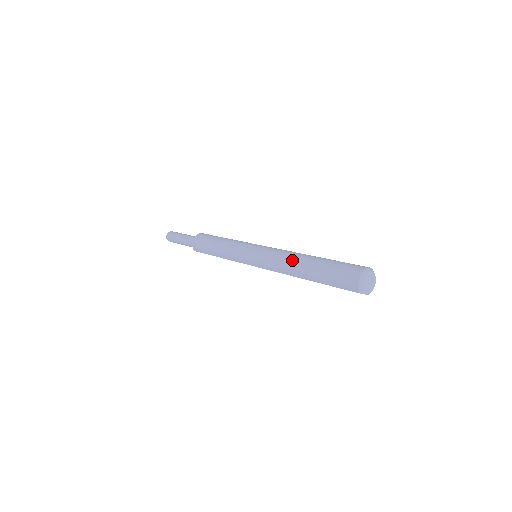
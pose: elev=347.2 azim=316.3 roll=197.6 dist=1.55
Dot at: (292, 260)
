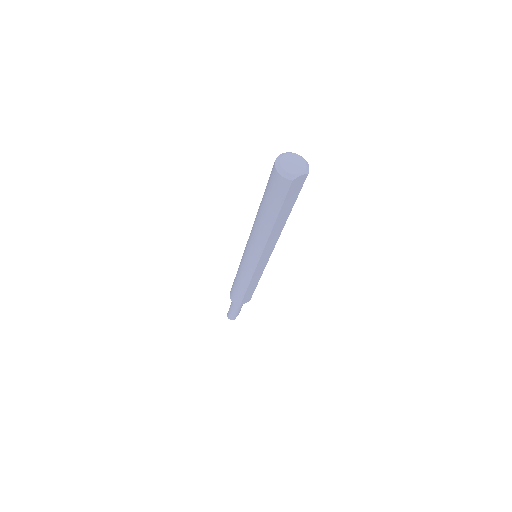
Dot at: (255, 225)
